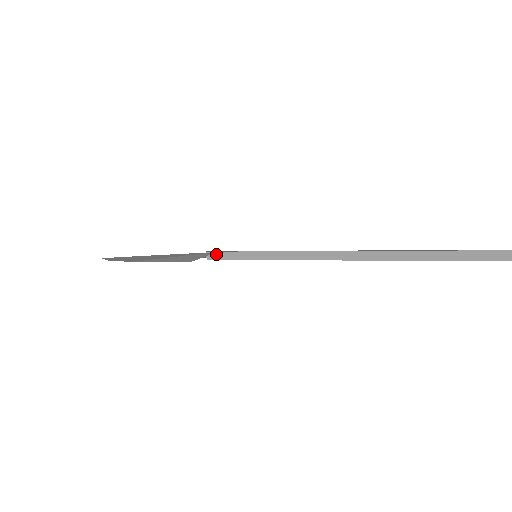
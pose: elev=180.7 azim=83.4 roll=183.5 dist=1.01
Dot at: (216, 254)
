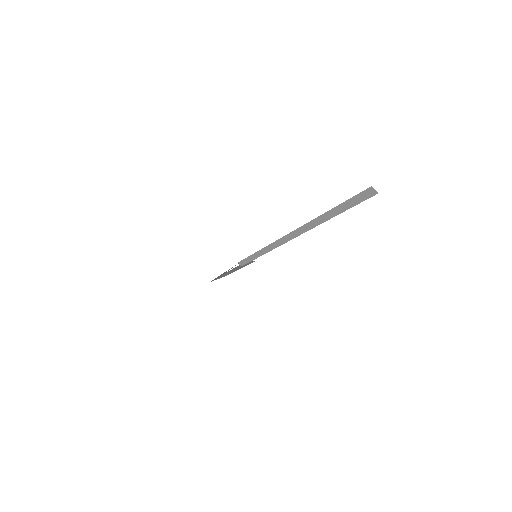
Dot at: (242, 262)
